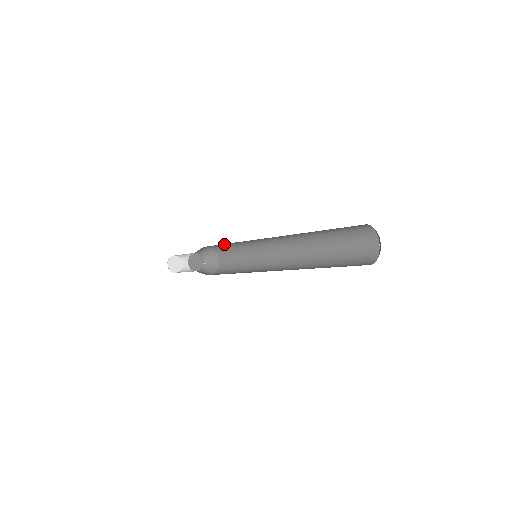
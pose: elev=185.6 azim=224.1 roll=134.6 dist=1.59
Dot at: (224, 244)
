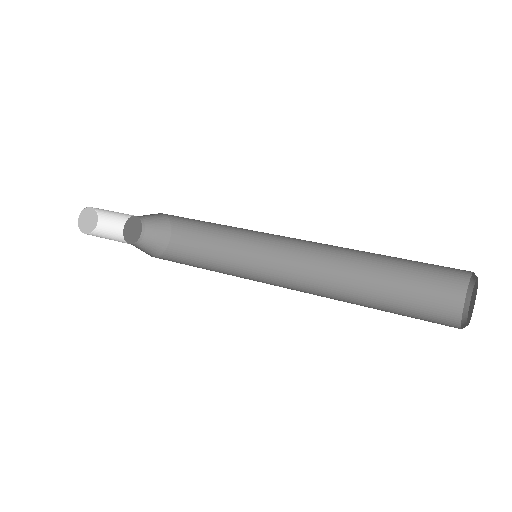
Dot at: (200, 223)
